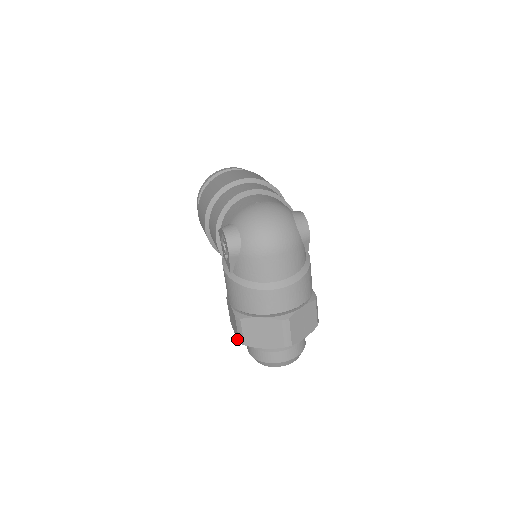
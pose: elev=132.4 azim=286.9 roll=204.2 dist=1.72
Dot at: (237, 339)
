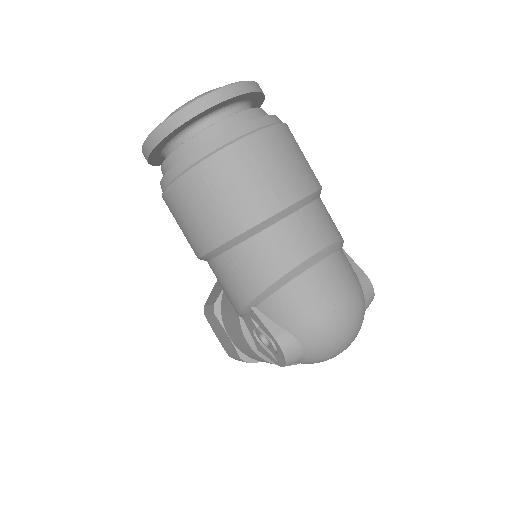
Dot at: (223, 347)
